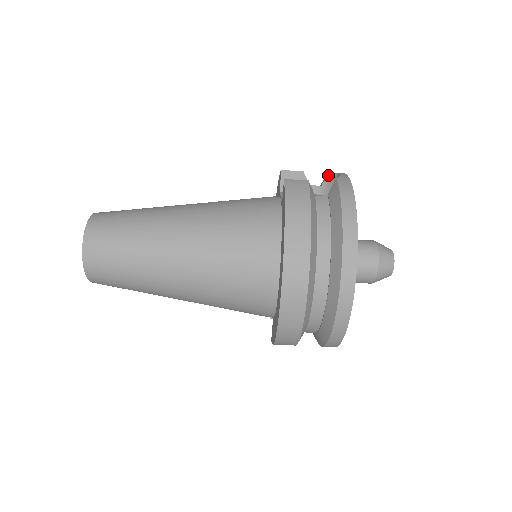
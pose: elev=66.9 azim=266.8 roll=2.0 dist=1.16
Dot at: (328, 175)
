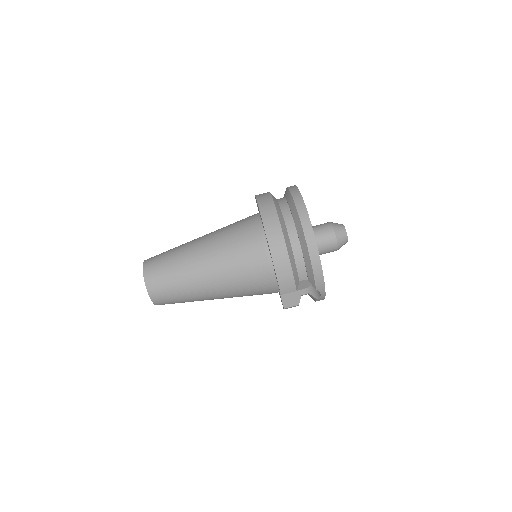
Dot at: occluded
